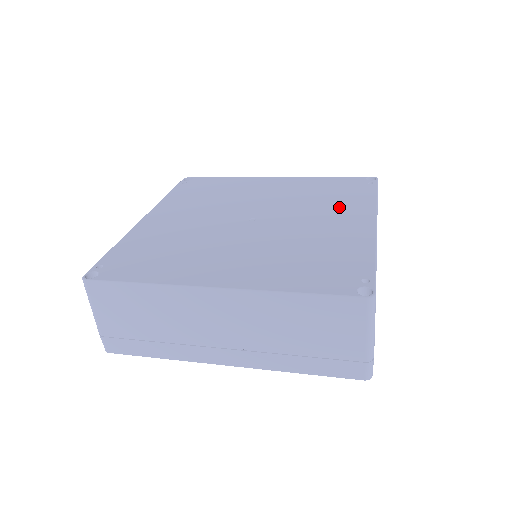
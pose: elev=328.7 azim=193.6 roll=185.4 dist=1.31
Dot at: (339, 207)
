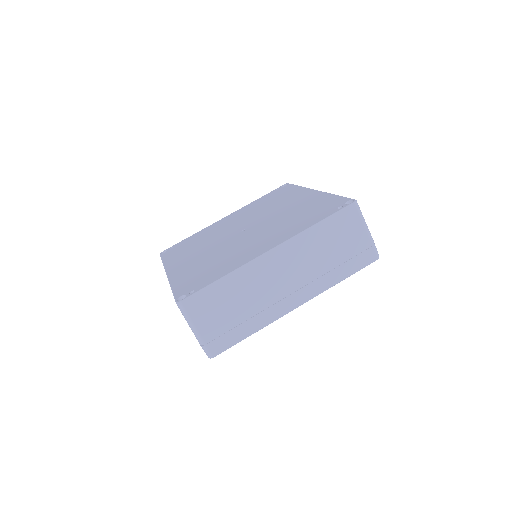
Dot at: (283, 230)
